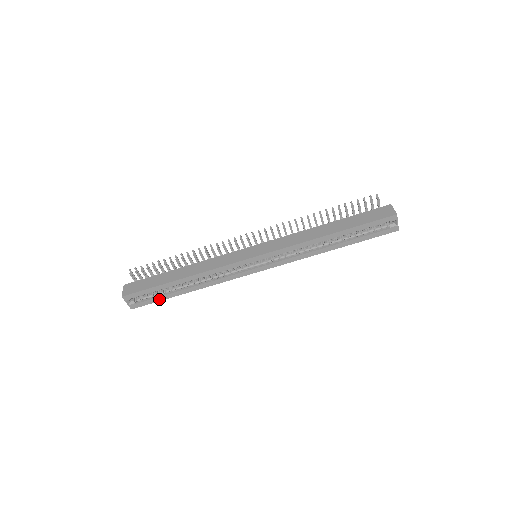
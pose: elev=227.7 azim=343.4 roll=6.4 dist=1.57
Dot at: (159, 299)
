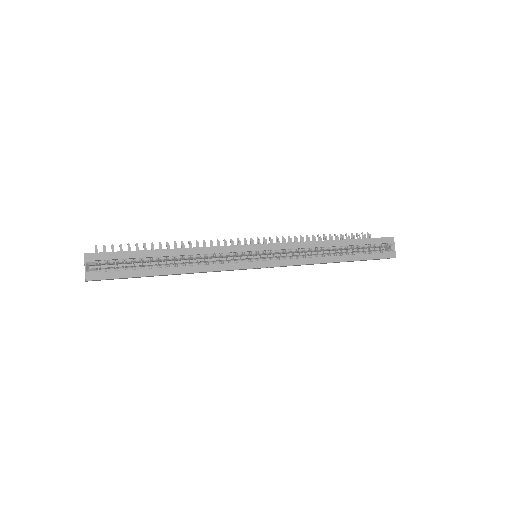
Dot at: (131, 274)
